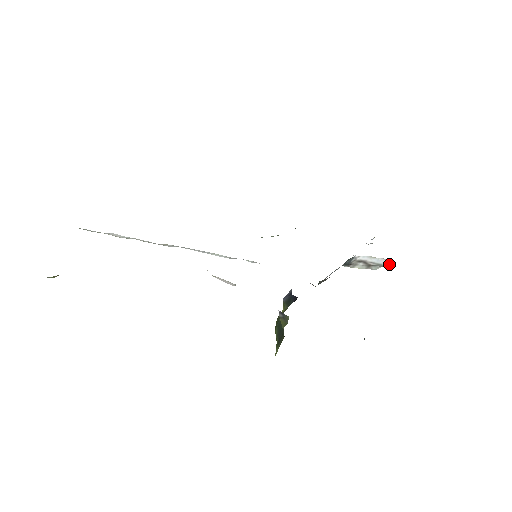
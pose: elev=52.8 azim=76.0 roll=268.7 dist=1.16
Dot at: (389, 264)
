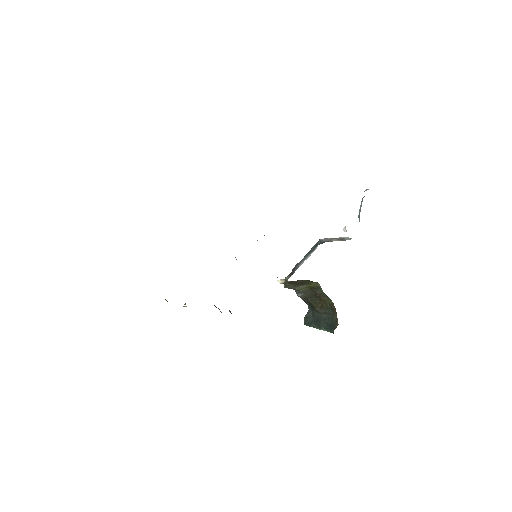
Dot at: occluded
